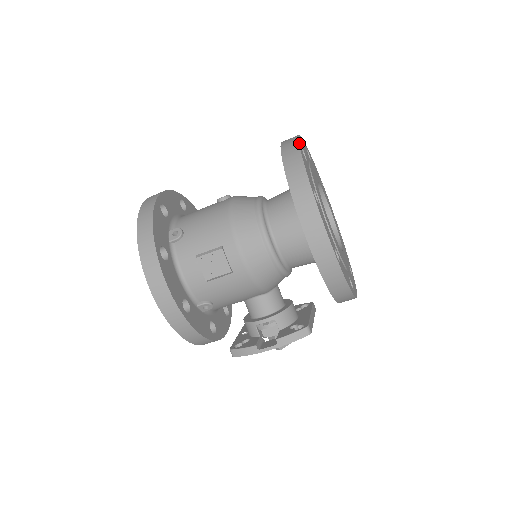
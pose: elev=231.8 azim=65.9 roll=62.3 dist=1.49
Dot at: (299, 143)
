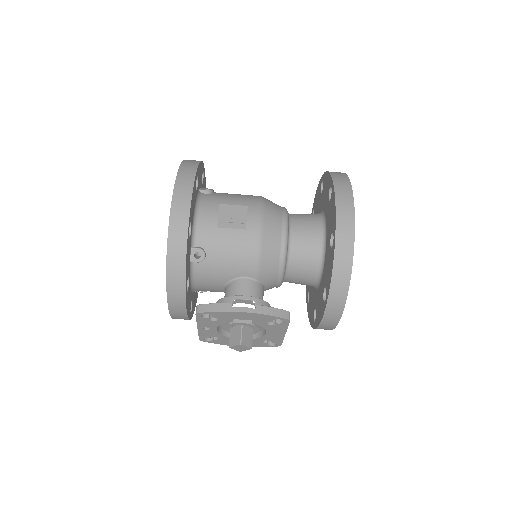
Dot at: occluded
